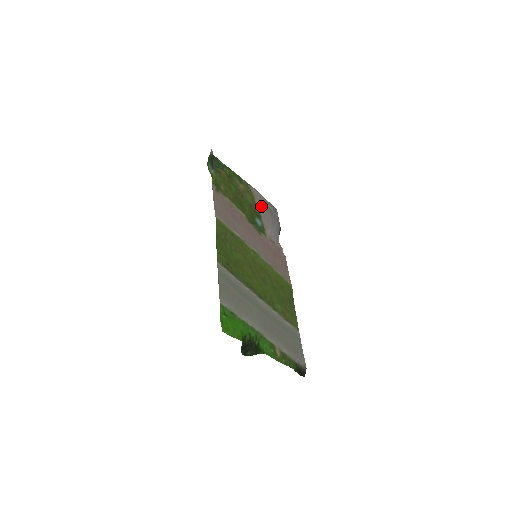
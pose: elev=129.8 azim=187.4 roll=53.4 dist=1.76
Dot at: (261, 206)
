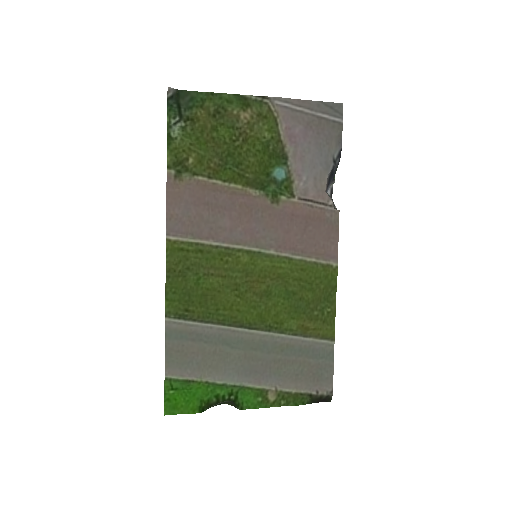
Dot at: (291, 132)
